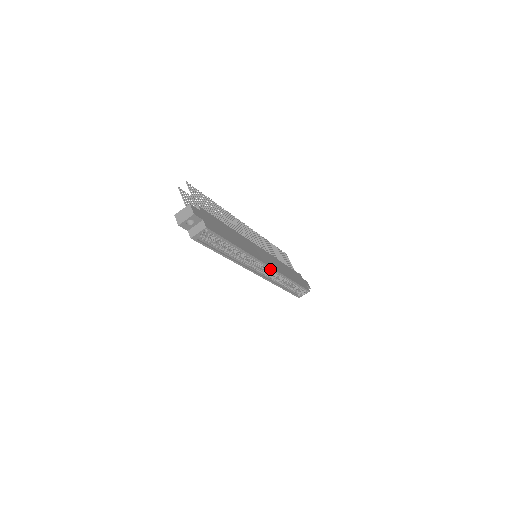
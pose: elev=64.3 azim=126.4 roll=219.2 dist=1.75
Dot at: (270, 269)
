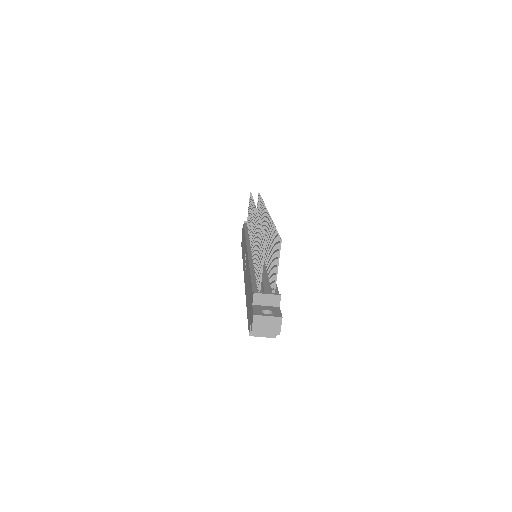
Dot at: occluded
